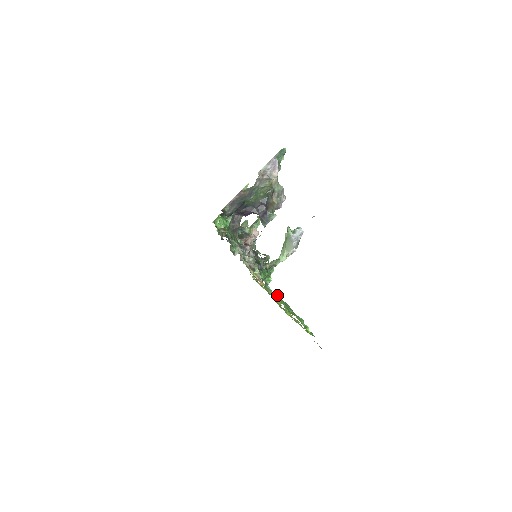
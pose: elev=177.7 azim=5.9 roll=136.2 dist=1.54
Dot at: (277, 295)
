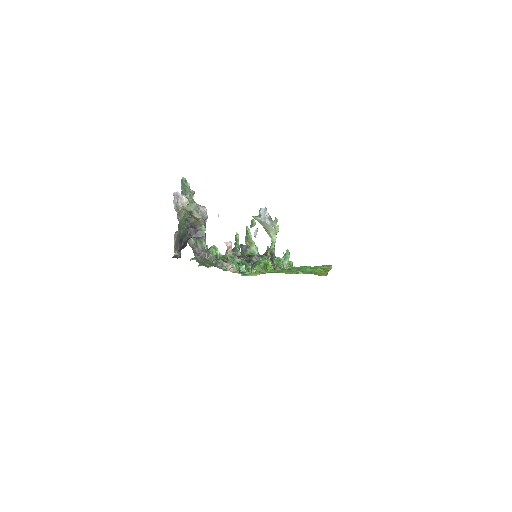
Dot at: (255, 273)
